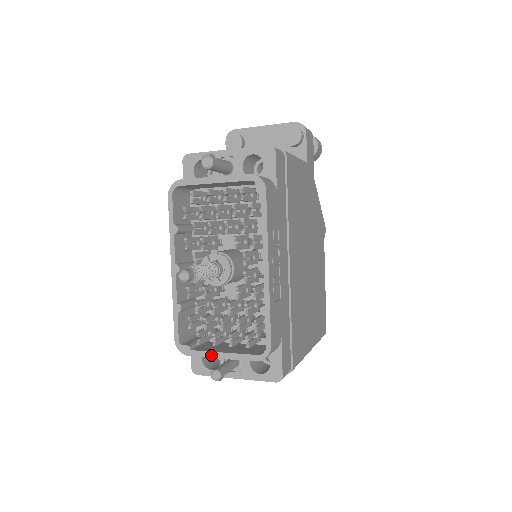
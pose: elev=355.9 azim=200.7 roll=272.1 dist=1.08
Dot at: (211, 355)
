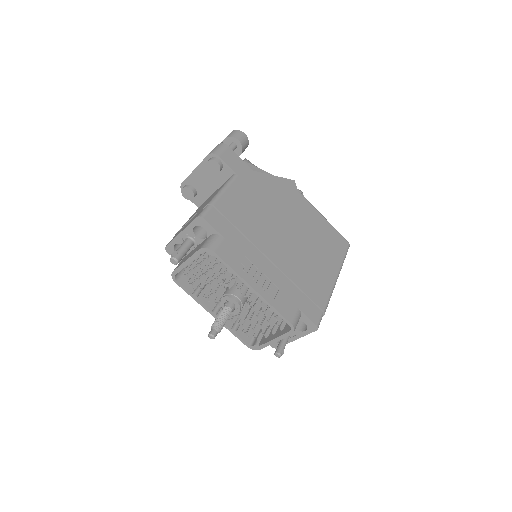
Dot at: (269, 344)
